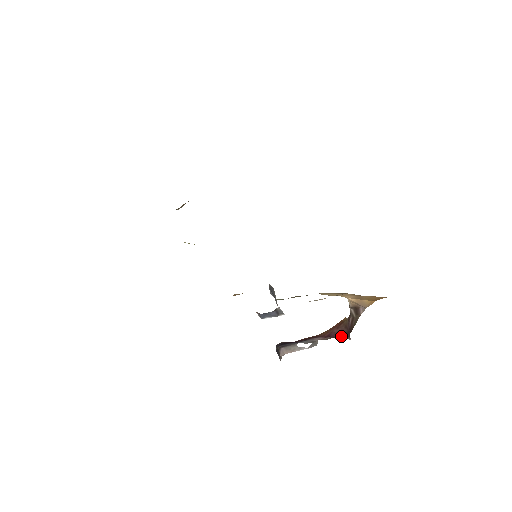
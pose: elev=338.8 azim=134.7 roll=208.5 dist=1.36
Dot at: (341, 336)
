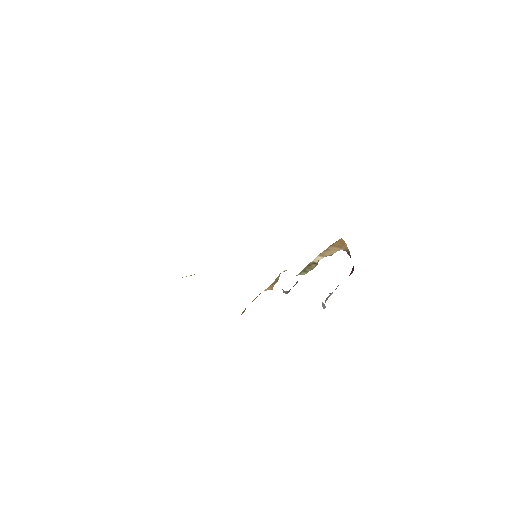
Dot at: occluded
